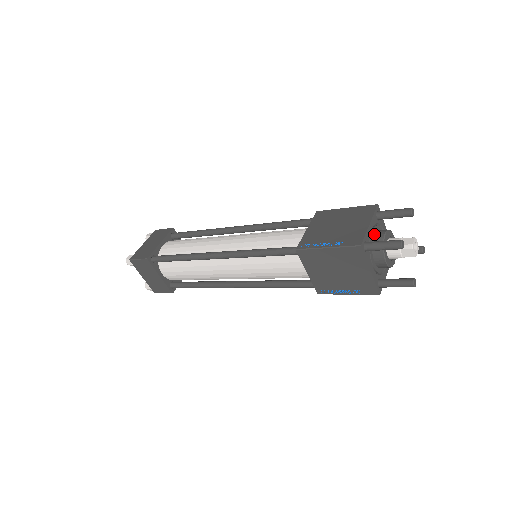
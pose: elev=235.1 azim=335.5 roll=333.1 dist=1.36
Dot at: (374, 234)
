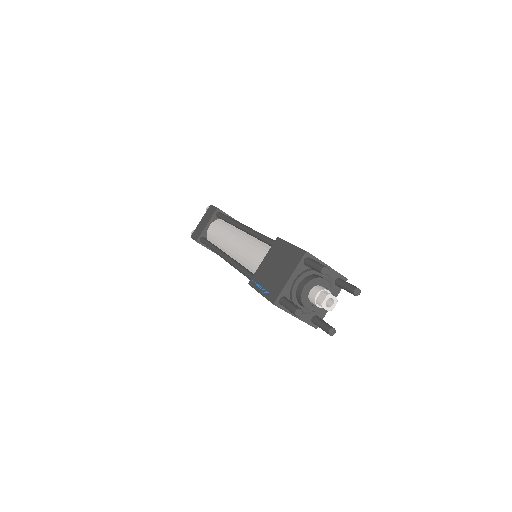
Dot at: (322, 276)
